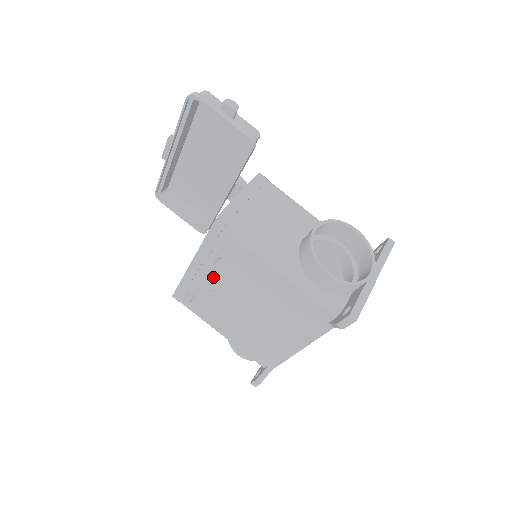
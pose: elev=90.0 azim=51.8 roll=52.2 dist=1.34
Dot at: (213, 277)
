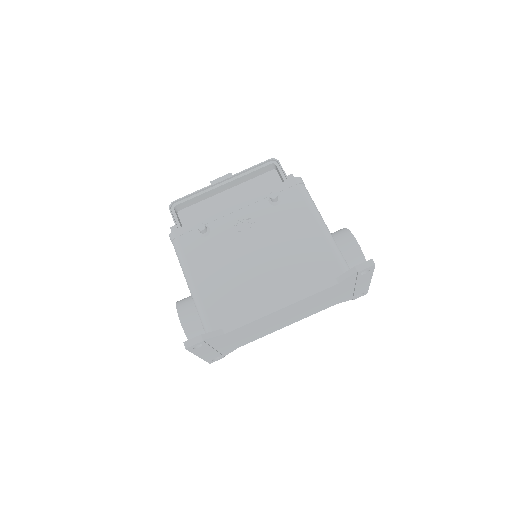
Dot at: (248, 220)
